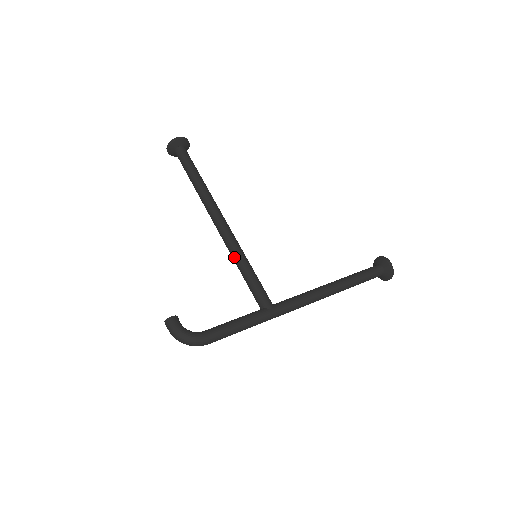
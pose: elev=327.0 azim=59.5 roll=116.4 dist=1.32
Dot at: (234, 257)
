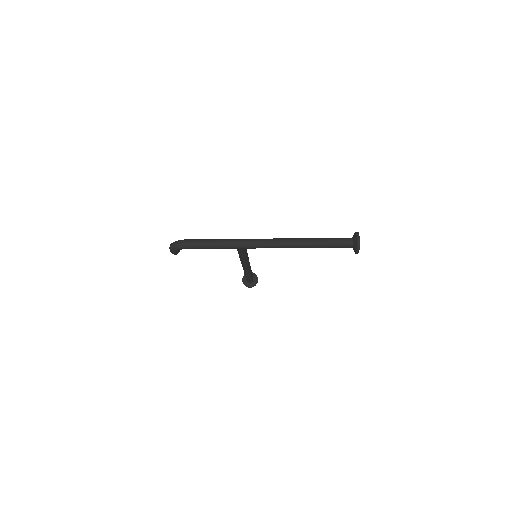
Dot at: occluded
